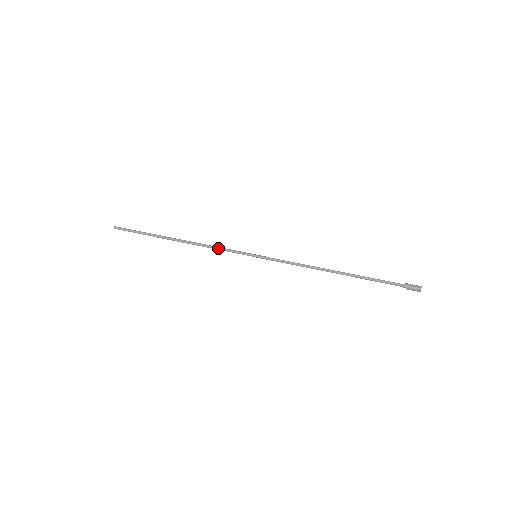
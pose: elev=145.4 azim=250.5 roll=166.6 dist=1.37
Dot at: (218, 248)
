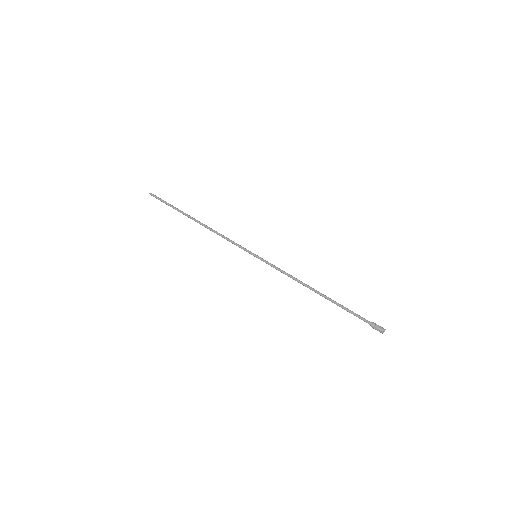
Dot at: (227, 239)
